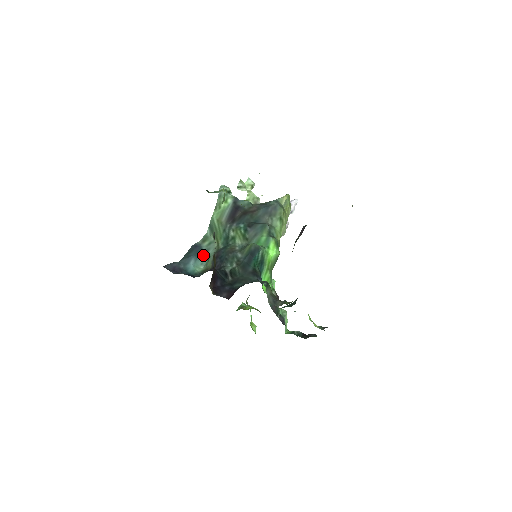
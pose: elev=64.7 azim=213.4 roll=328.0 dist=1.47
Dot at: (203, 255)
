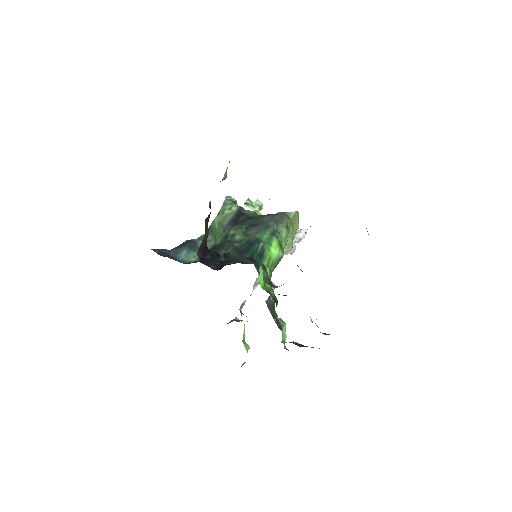
Dot at: (197, 250)
